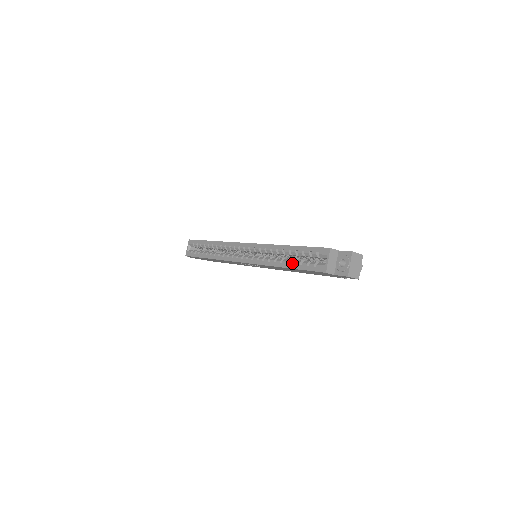
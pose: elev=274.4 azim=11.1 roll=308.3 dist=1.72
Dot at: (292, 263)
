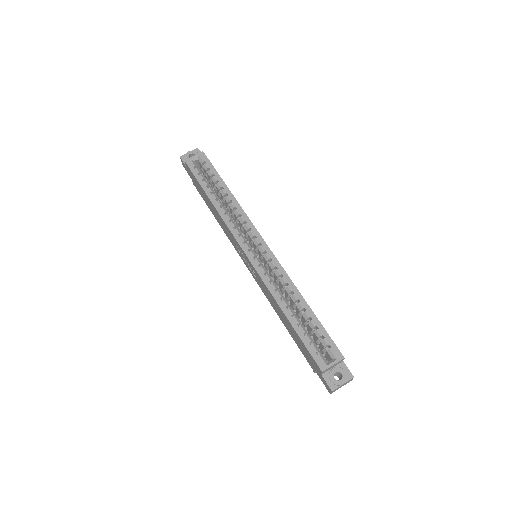
Dot at: (298, 323)
